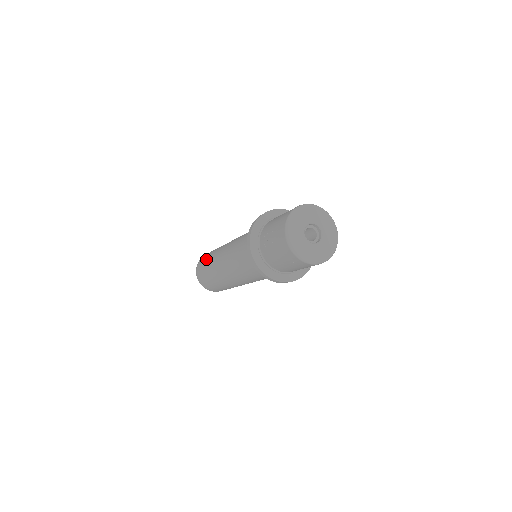
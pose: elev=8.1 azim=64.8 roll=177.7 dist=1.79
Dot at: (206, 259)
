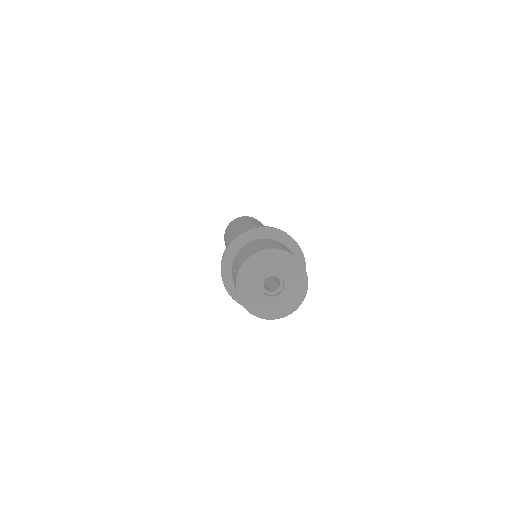
Dot at: (227, 232)
